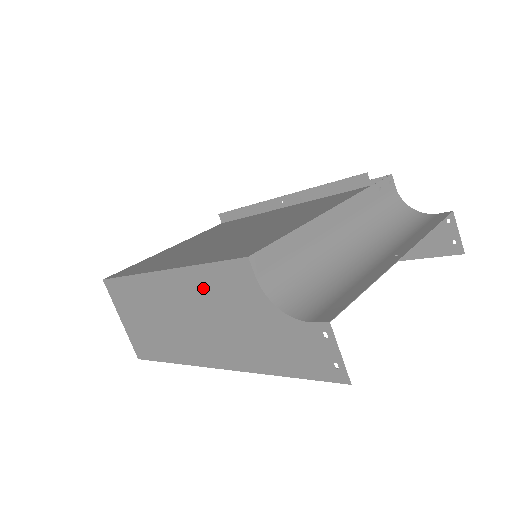
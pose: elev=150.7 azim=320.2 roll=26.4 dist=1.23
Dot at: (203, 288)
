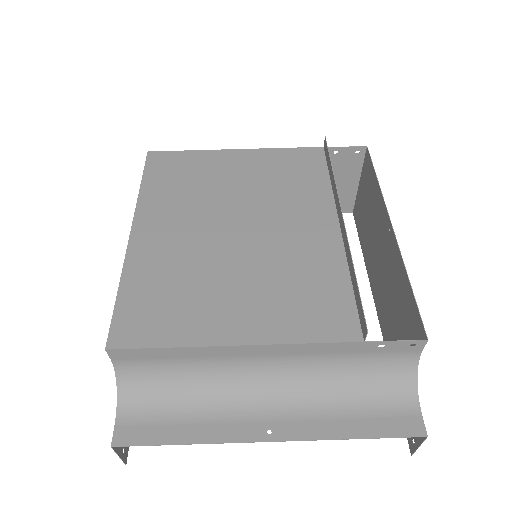
Dot at: occluded
